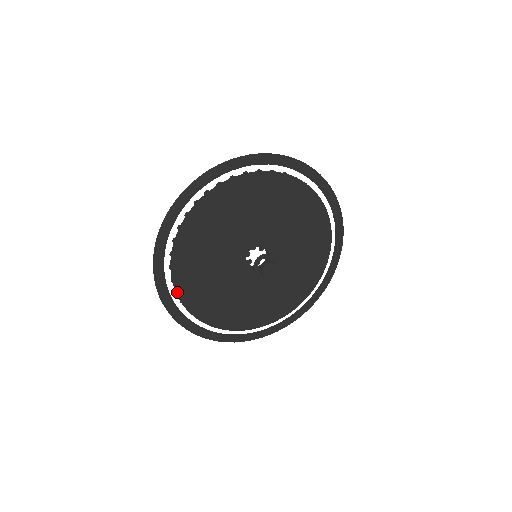
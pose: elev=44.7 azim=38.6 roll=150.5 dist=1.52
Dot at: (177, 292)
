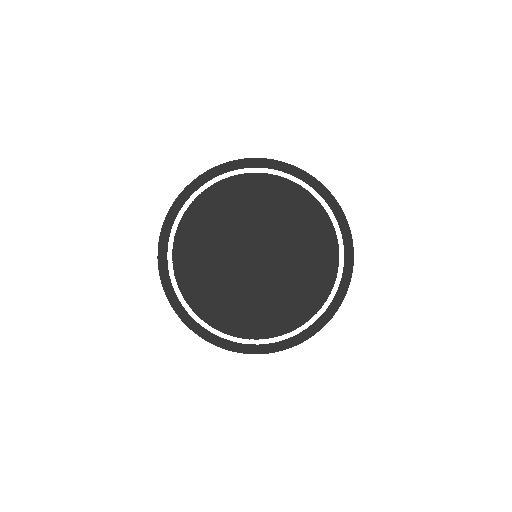
Dot at: (176, 275)
